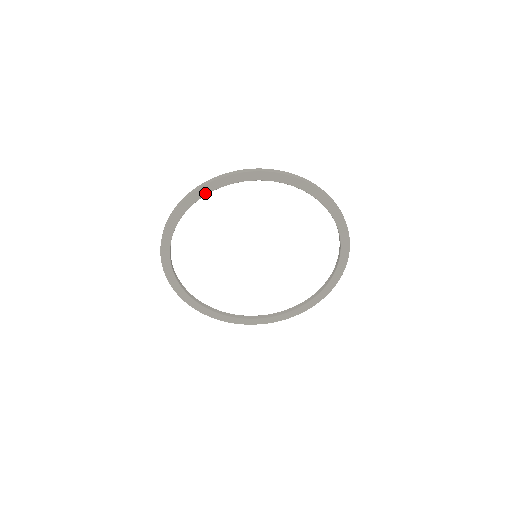
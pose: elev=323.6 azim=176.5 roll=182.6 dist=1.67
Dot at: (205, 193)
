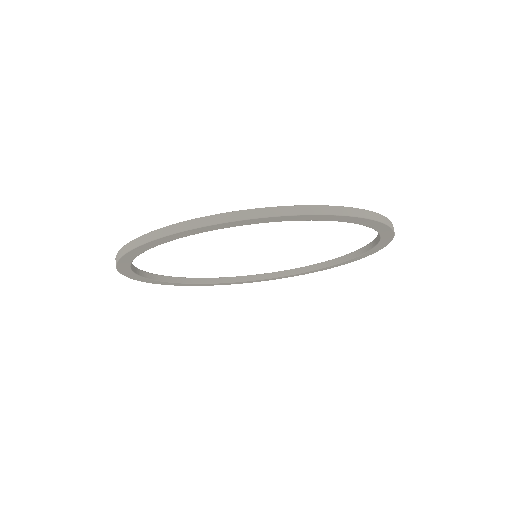
Dot at: (194, 233)
